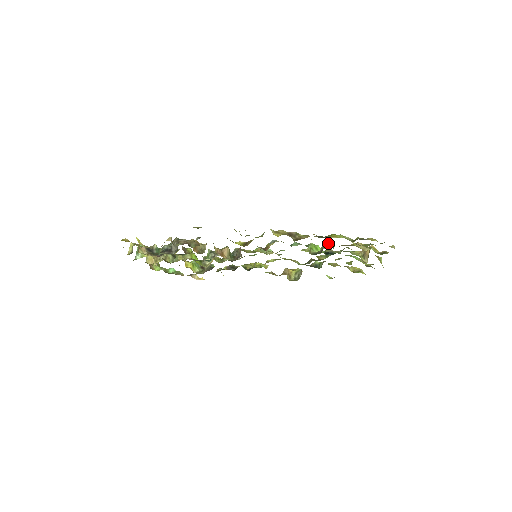
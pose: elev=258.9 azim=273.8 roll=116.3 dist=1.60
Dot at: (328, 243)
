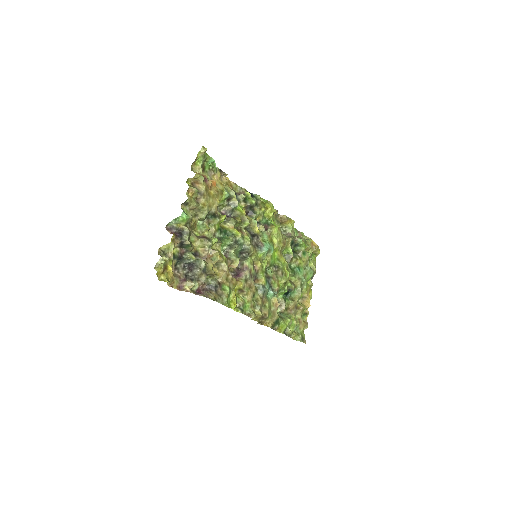
Dot at: (284, 309)
